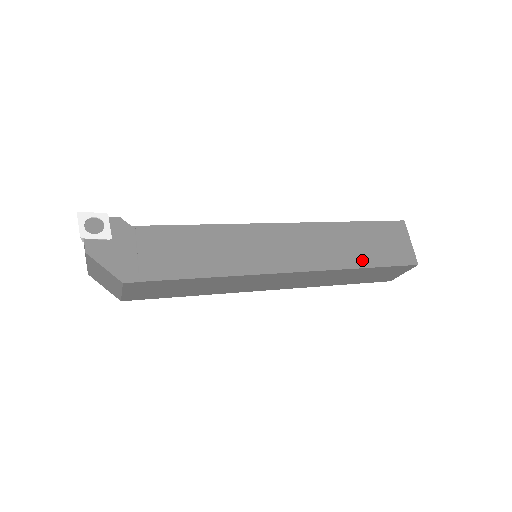
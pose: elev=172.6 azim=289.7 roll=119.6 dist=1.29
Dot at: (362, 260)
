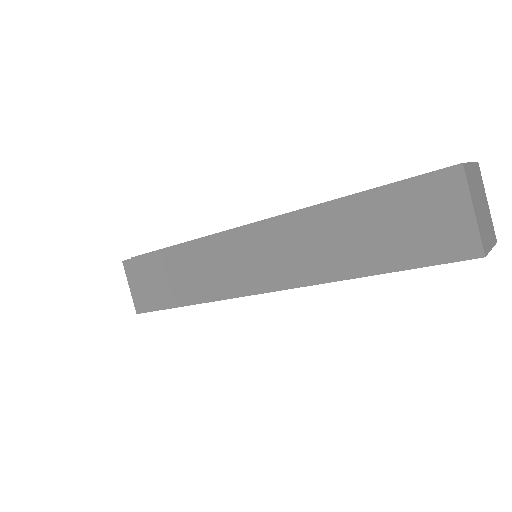
Dot at: occluded
